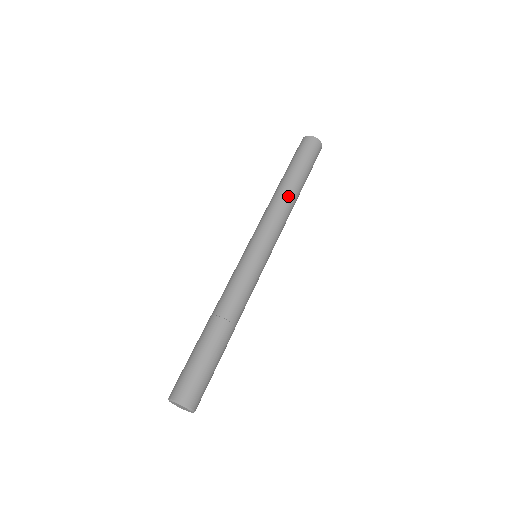
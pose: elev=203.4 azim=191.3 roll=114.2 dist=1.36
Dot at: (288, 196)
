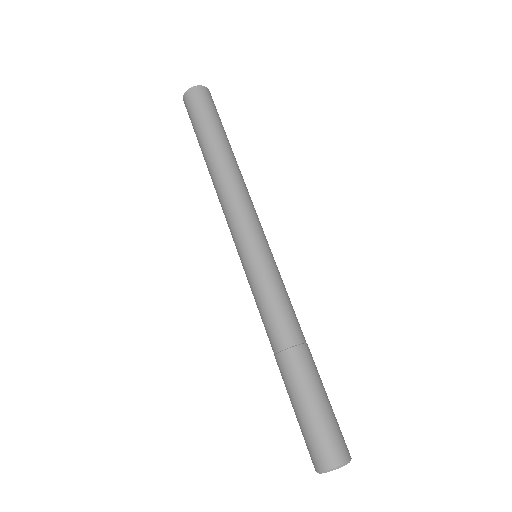
Dot at: (229, 169)
